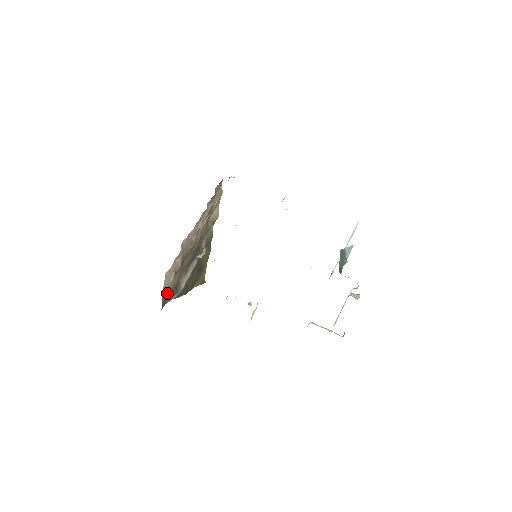
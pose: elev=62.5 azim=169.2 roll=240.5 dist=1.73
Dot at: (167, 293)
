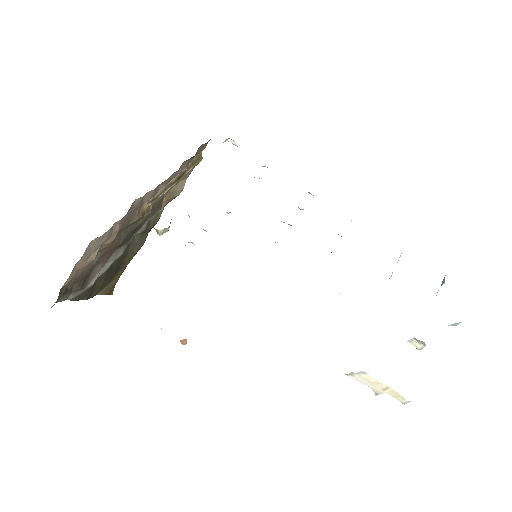
Dot at: (70, 282)
